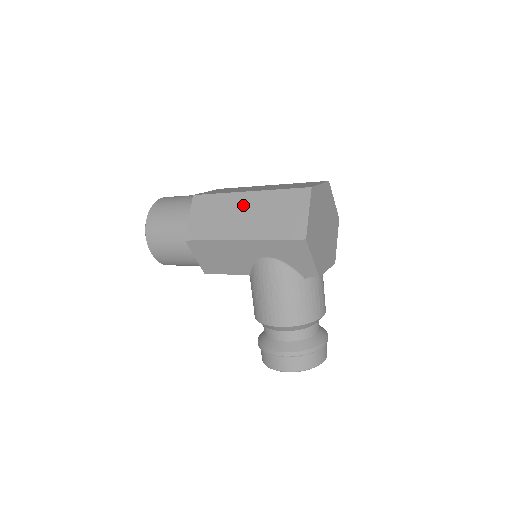
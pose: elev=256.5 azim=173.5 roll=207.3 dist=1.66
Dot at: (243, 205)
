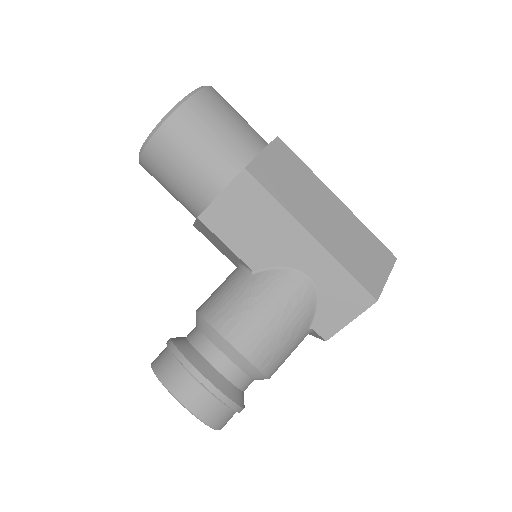
Dot at: (329, 205)
